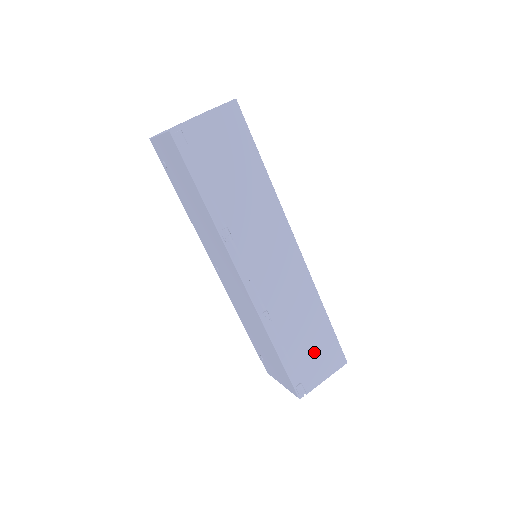
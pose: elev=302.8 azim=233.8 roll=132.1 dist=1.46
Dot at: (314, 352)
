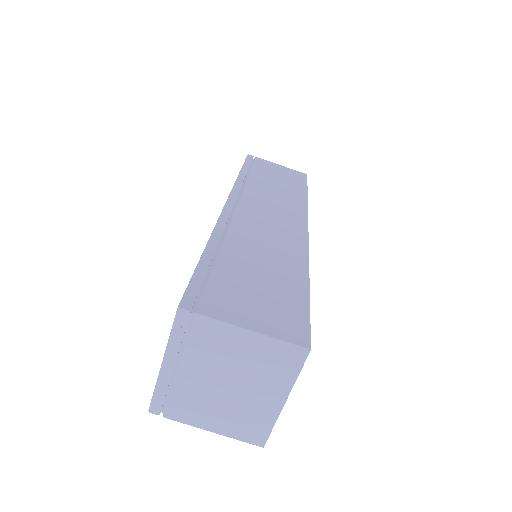
Dot at: occluded
